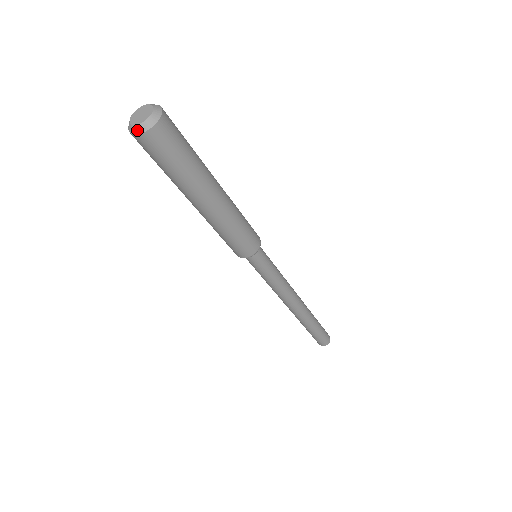
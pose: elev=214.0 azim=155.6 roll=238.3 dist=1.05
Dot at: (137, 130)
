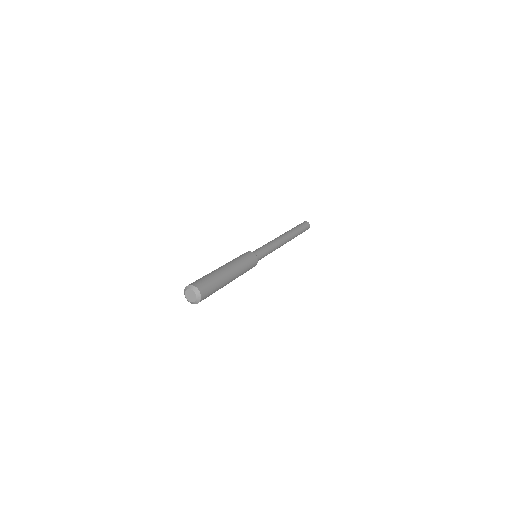
Dot at: (192, 303)
